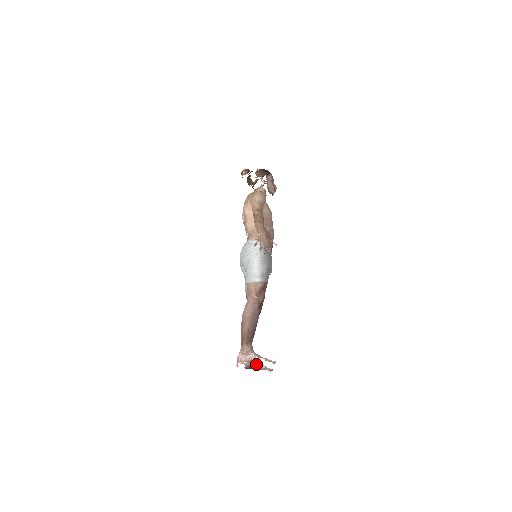
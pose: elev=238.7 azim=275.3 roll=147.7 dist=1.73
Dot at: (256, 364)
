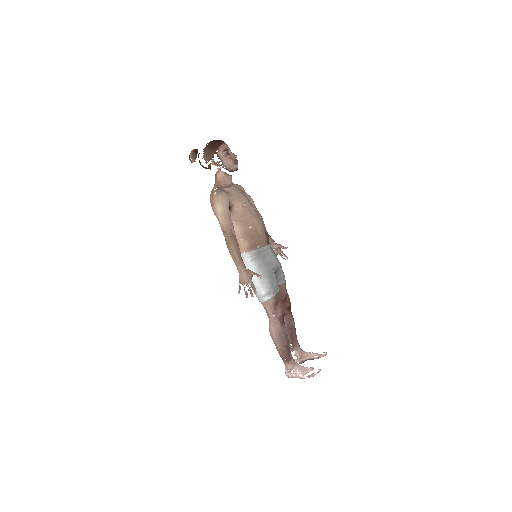
Dot at: (308, 357)
